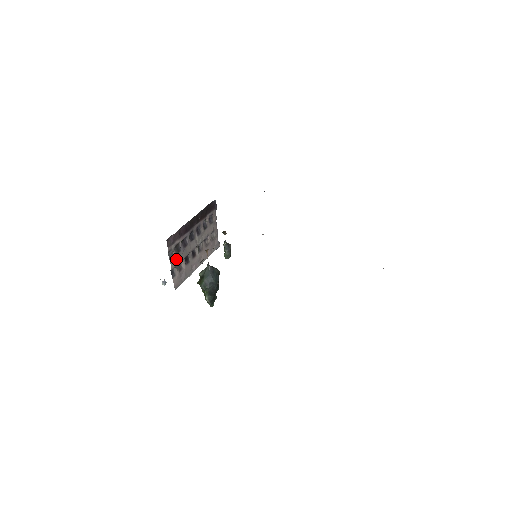
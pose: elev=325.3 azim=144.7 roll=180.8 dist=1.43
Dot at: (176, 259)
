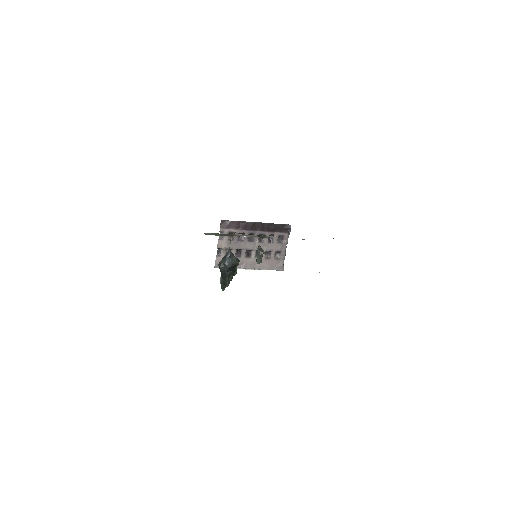
Dot at: (226, 243)
